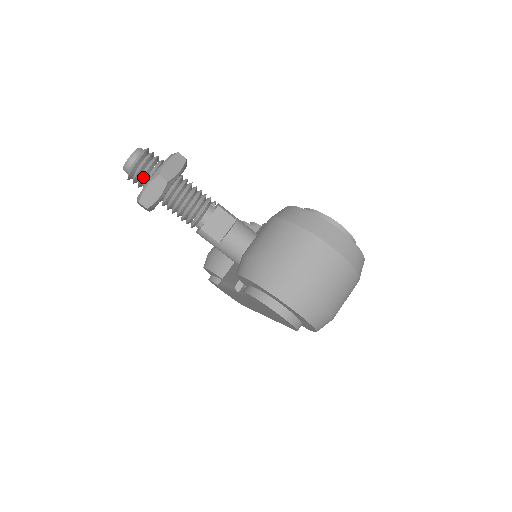
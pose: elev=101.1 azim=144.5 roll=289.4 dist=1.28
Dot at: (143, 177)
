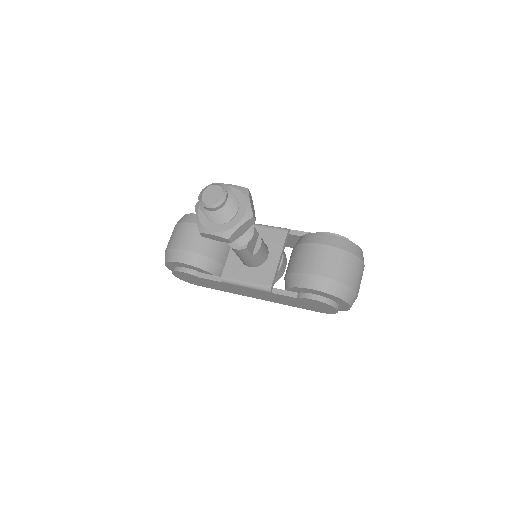
Dot at: (230, 215)
